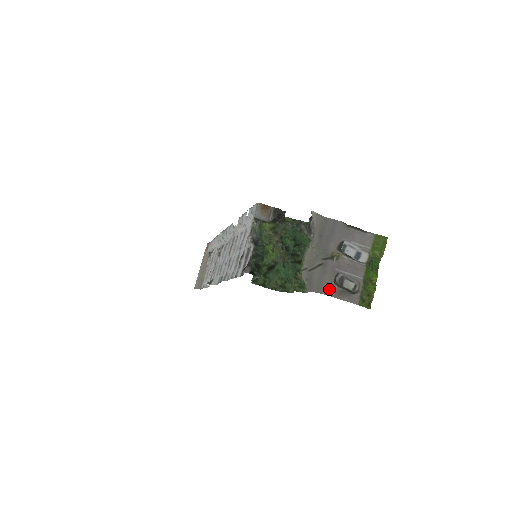
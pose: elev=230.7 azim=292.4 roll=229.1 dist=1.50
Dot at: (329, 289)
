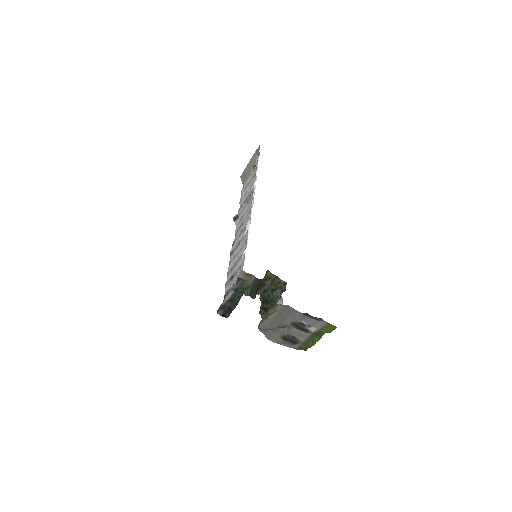
Dot at: (275, 340)
